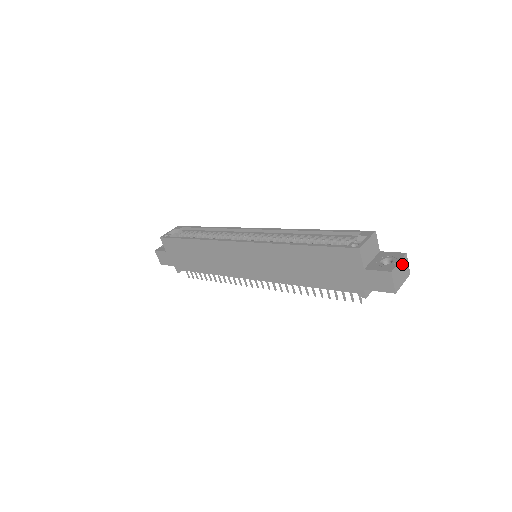
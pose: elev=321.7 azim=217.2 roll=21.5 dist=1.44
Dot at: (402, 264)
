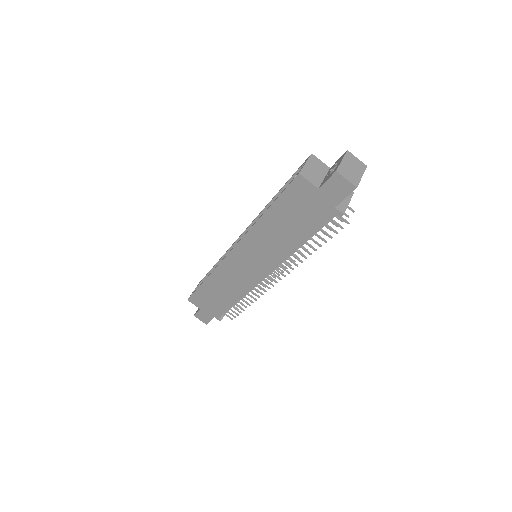
Dot at: (348, 161)
